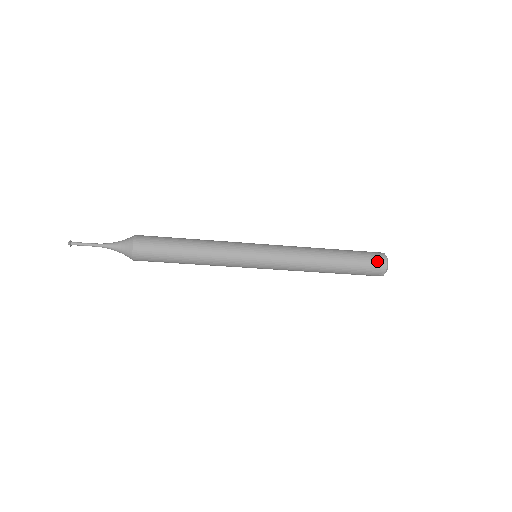
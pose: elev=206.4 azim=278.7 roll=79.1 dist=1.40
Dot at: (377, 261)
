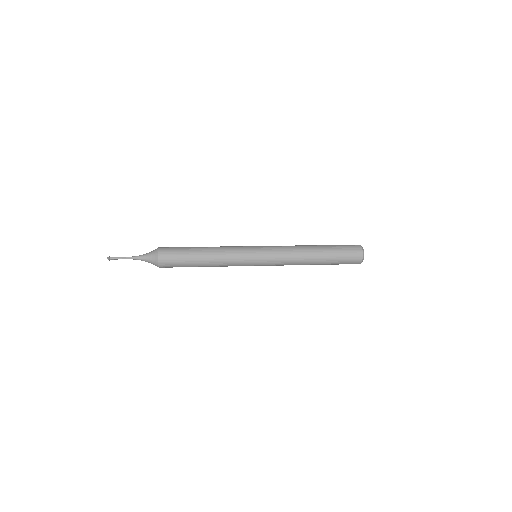
Dot at: (353, 262)
